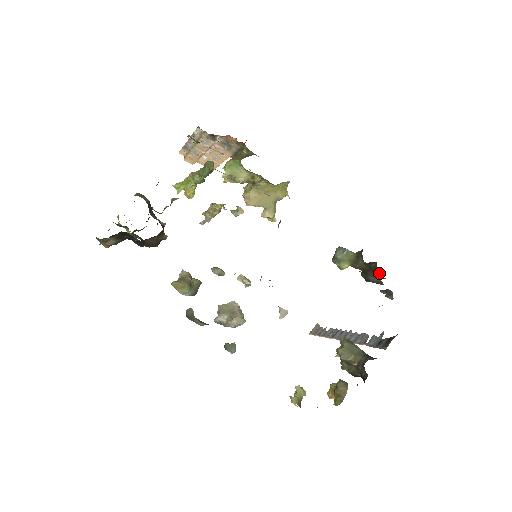
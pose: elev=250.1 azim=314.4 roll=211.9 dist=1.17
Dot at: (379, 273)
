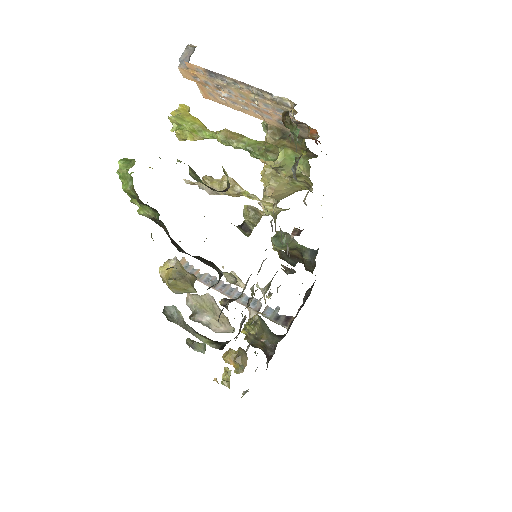
Dot at: (313, 270)
